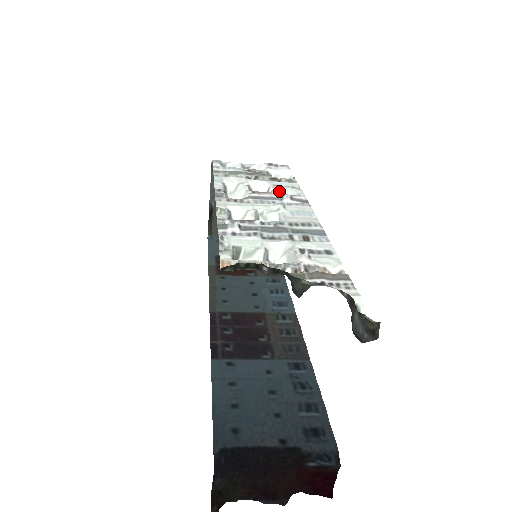
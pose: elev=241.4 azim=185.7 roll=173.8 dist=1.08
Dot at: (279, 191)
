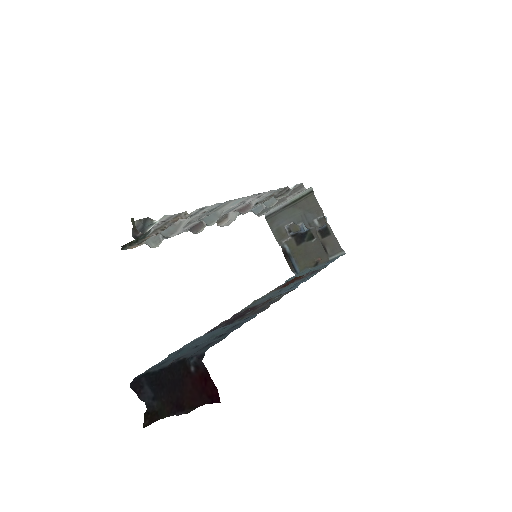
Dot at: (253, 200)
